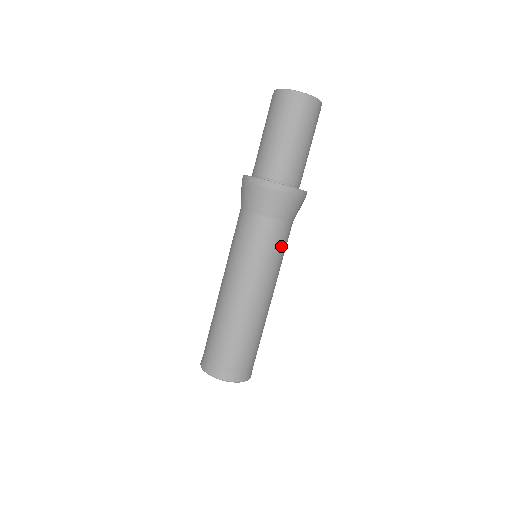
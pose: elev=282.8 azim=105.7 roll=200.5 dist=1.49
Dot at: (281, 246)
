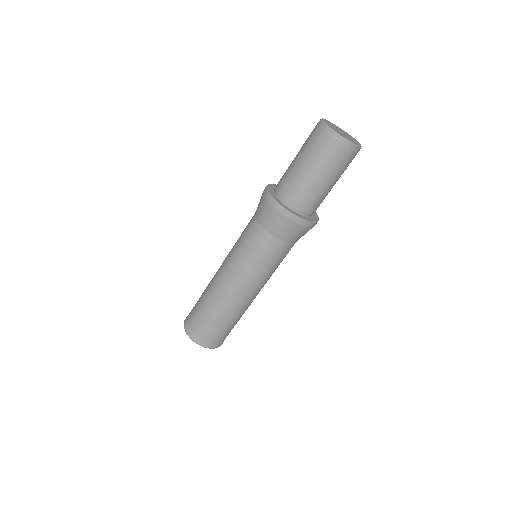
Dot at: (275, 259)
